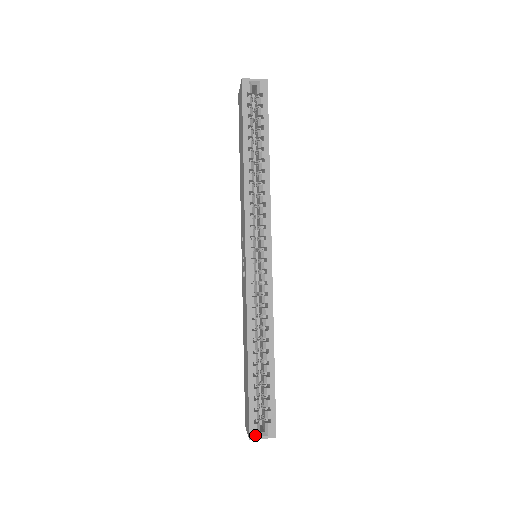
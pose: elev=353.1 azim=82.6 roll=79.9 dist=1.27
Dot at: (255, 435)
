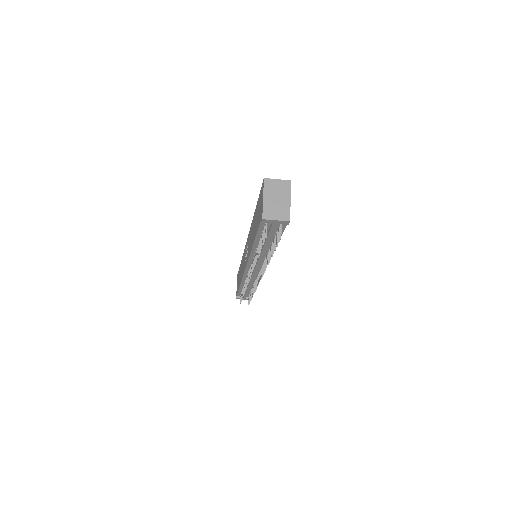
Dot at: (269, 180)
